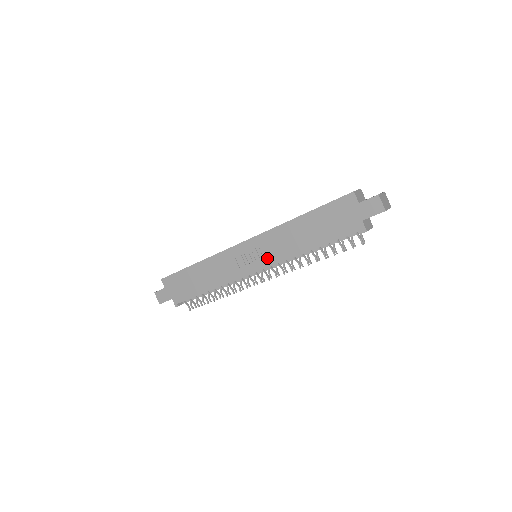
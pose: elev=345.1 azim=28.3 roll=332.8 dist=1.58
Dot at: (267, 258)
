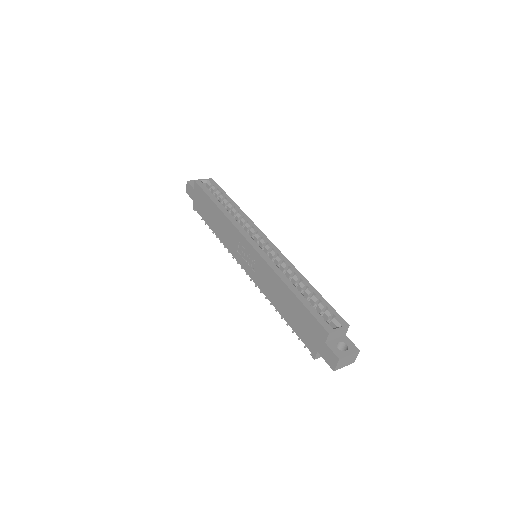
Dot at: (255, 274)
